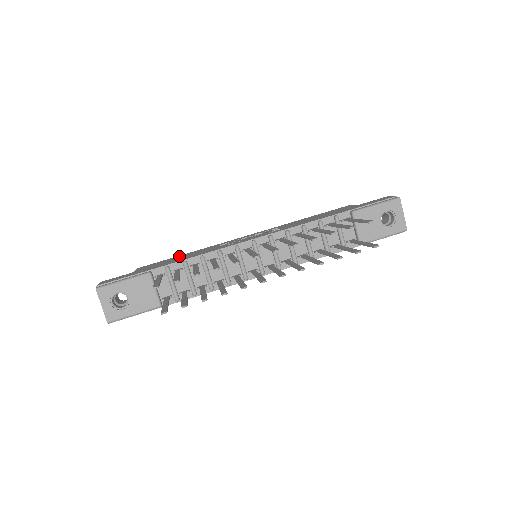
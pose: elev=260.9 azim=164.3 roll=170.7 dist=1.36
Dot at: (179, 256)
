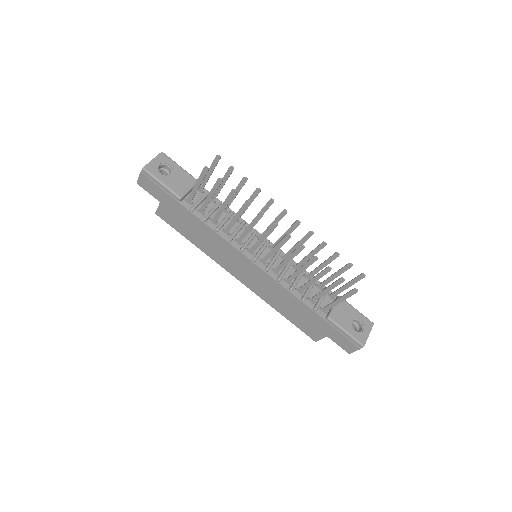
Dot at: occluded
